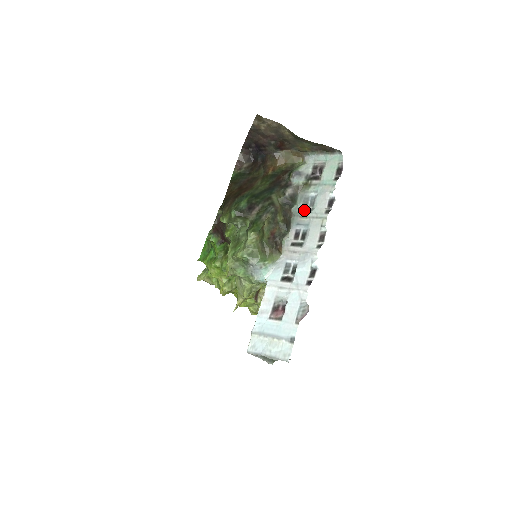
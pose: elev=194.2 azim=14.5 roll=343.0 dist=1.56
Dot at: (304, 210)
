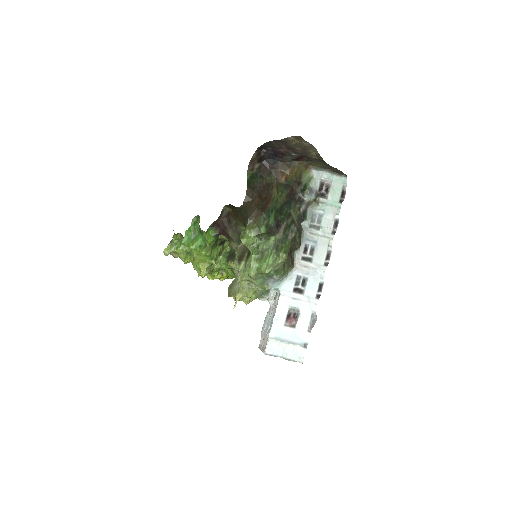
Dot at: (312, 226)
